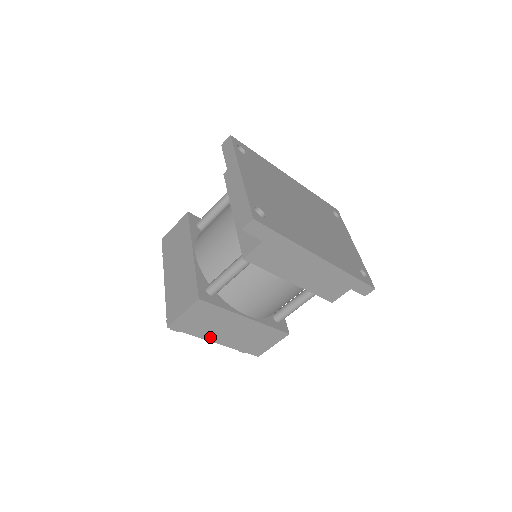
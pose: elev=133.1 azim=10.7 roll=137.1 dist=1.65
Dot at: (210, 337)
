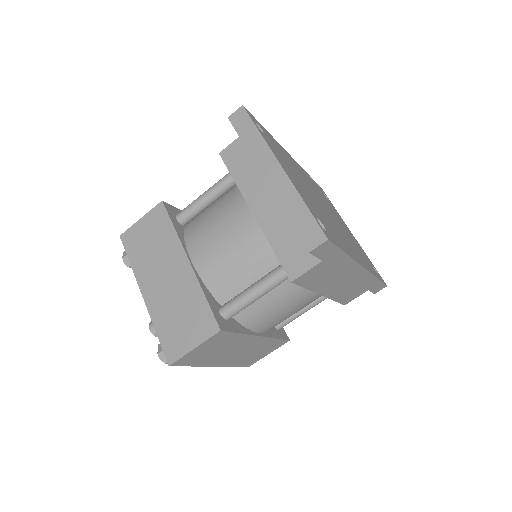
Dot at: (211, 363)
